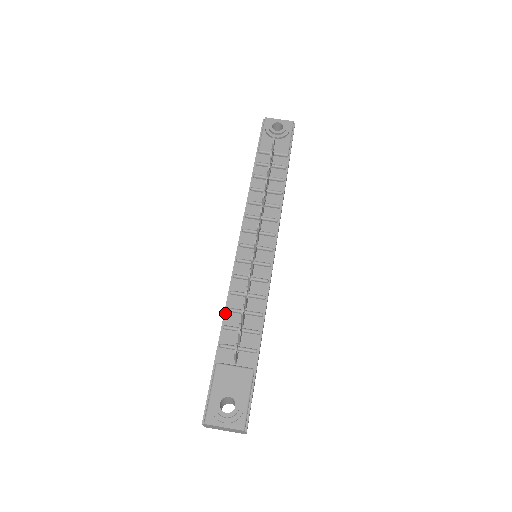
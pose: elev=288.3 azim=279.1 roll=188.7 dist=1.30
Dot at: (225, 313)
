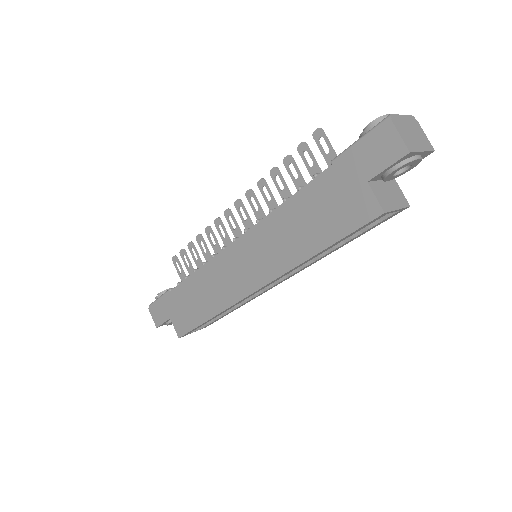
Dot at: (287, 200)
